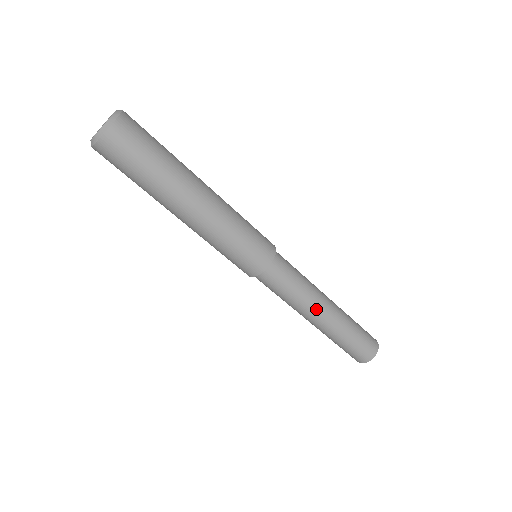
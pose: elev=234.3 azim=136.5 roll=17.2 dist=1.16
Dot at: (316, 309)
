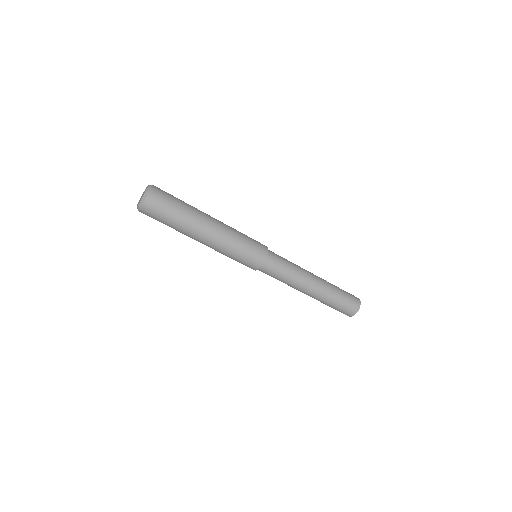
Dot at: (306, 282)
